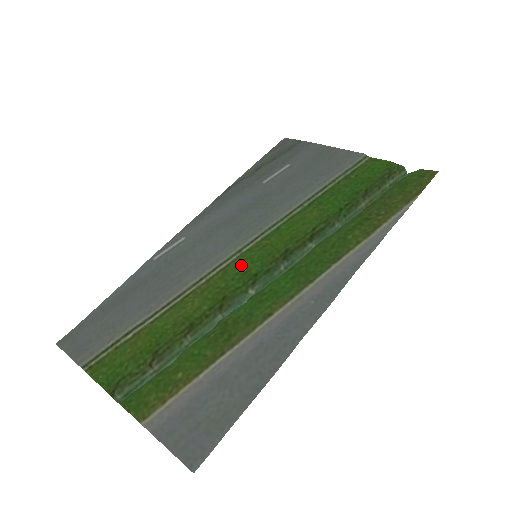
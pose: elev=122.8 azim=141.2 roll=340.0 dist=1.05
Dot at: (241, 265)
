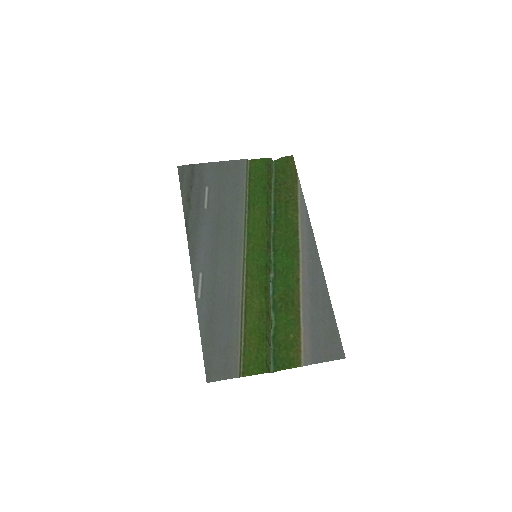
Dot at: (254, 266)
